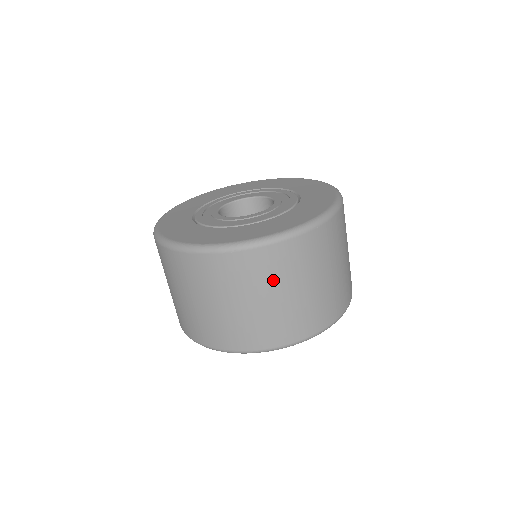
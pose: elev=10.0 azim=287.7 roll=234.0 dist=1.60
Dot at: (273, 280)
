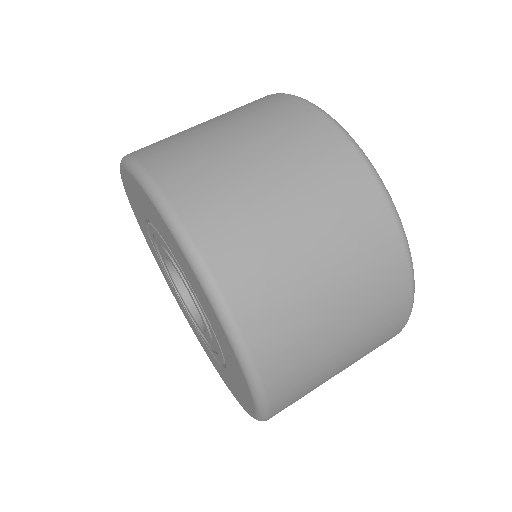
Dot at: occluded
